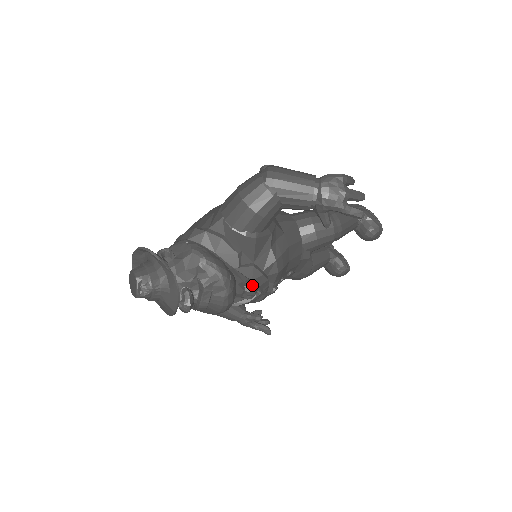
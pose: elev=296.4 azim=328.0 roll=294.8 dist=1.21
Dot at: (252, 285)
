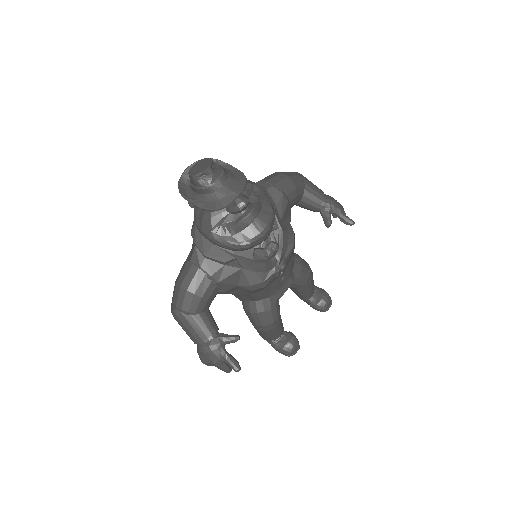
Dot at: (277, 241)
